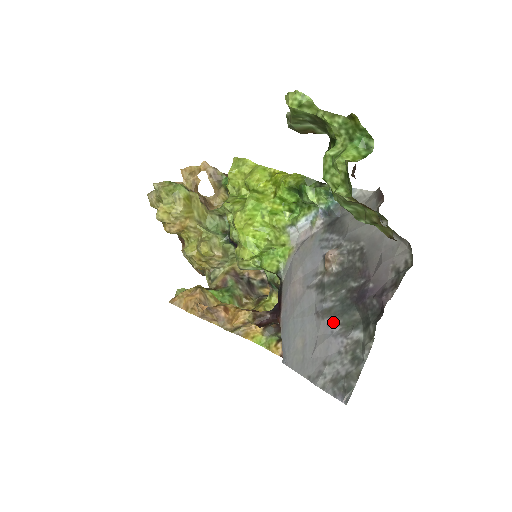
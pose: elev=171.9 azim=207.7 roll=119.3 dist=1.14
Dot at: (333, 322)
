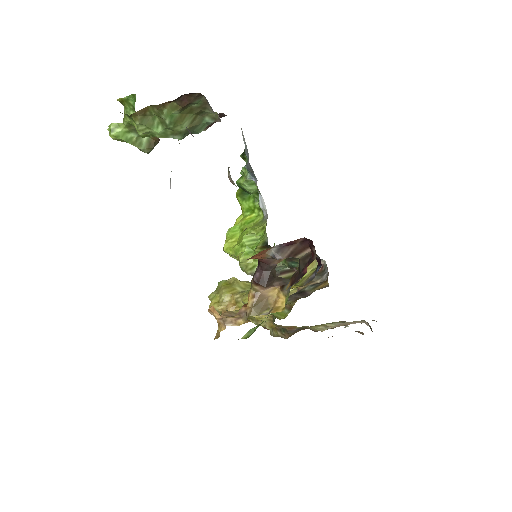
Dot at: occluded
